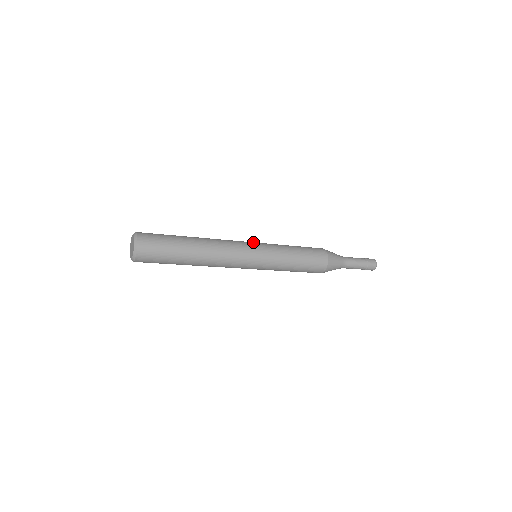
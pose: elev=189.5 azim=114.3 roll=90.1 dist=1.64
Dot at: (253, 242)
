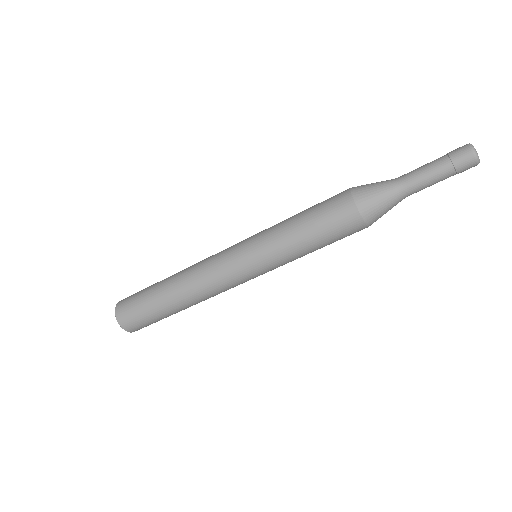
Dot at: (239, 244)
